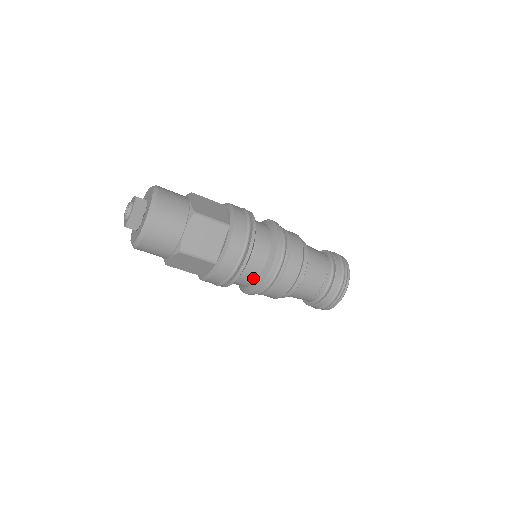
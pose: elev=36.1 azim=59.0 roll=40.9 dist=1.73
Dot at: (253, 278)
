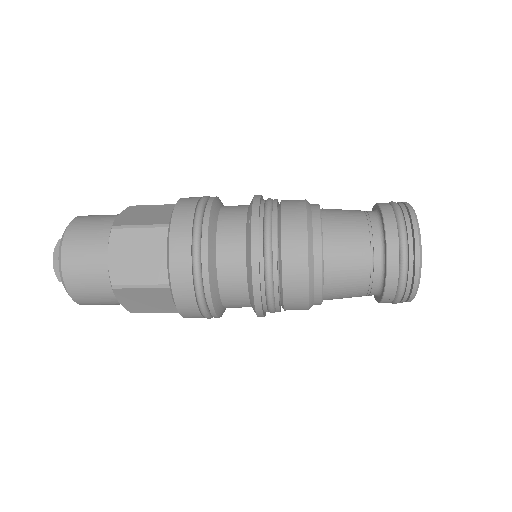
Dot at: occluded
